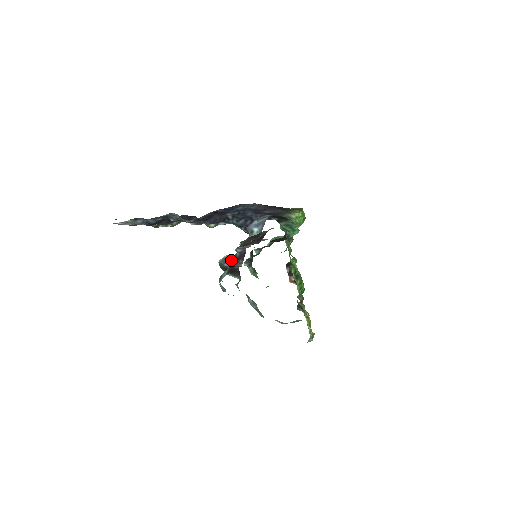
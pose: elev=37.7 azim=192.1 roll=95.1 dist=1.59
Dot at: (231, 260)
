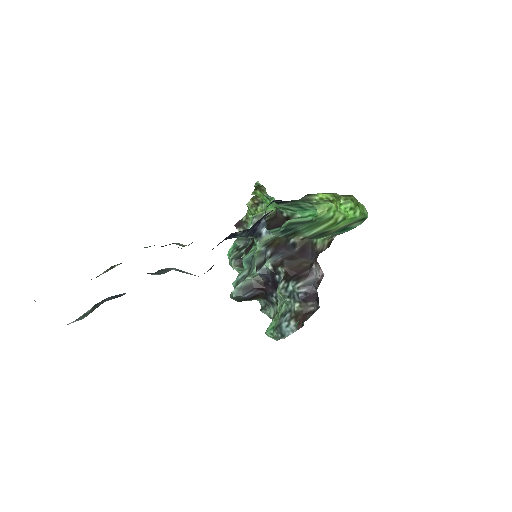
Dot at: (251, 287)
